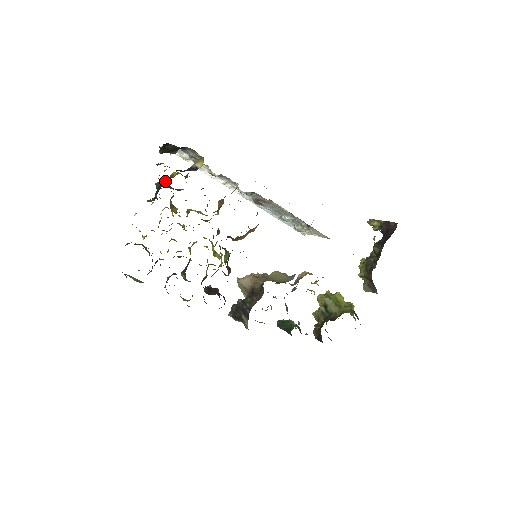
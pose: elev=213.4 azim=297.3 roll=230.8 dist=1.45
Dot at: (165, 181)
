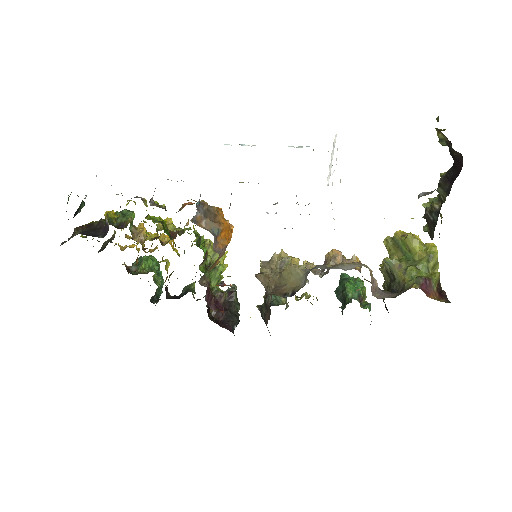
Dot at: occluded
